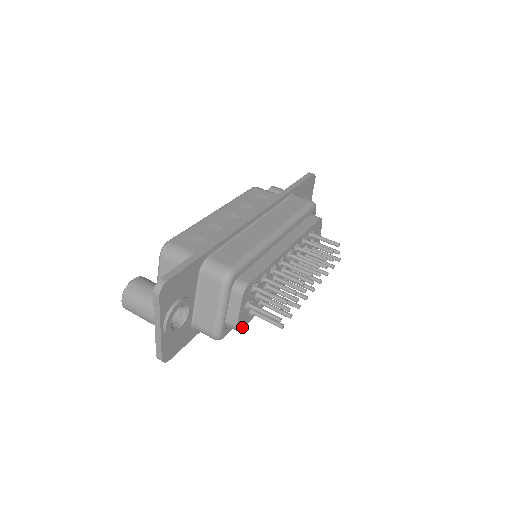
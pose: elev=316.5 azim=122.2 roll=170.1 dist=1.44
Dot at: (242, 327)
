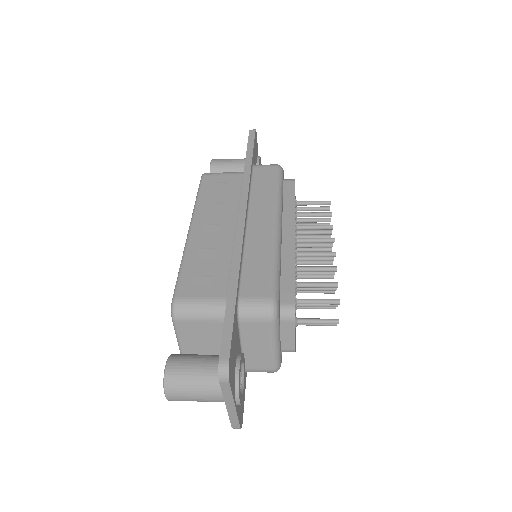
Dot at: (295, 344)
